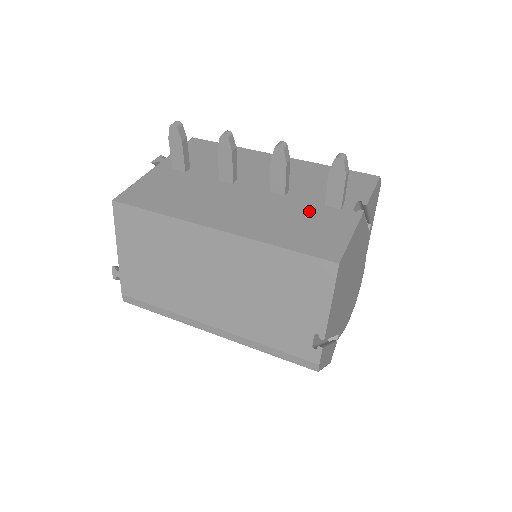
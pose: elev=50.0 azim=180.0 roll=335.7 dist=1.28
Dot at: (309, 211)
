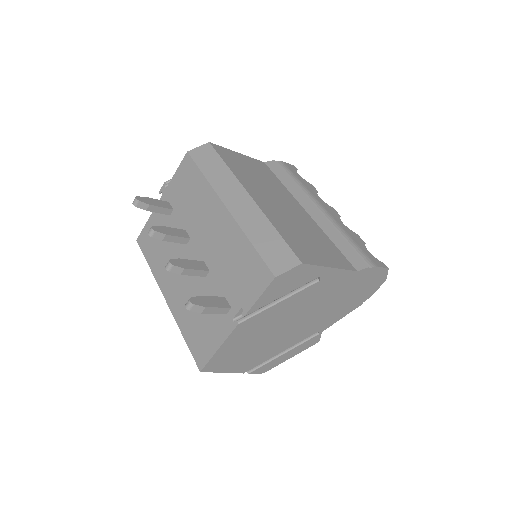
Dot at: occluded
